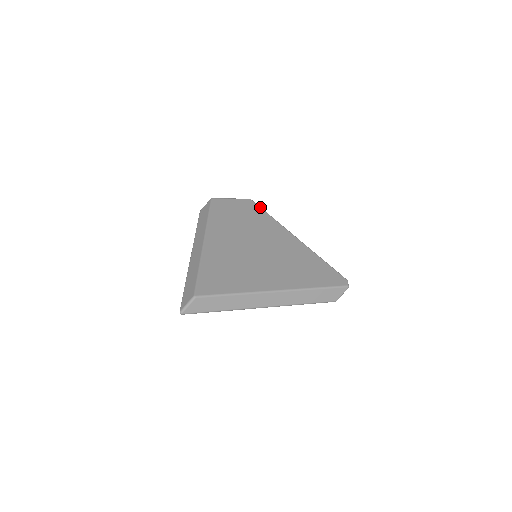
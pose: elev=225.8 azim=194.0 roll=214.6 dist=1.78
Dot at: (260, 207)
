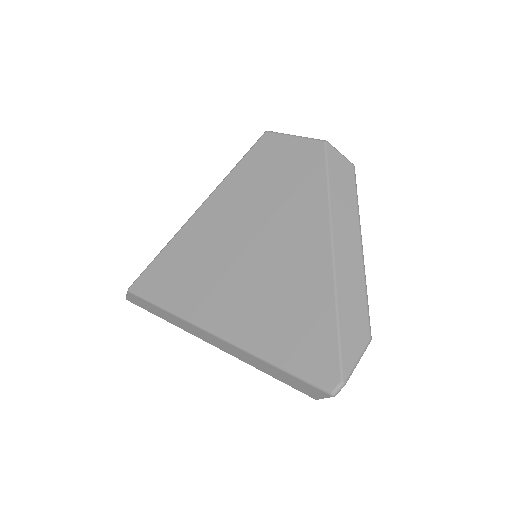
Dot at: (326, 163)
